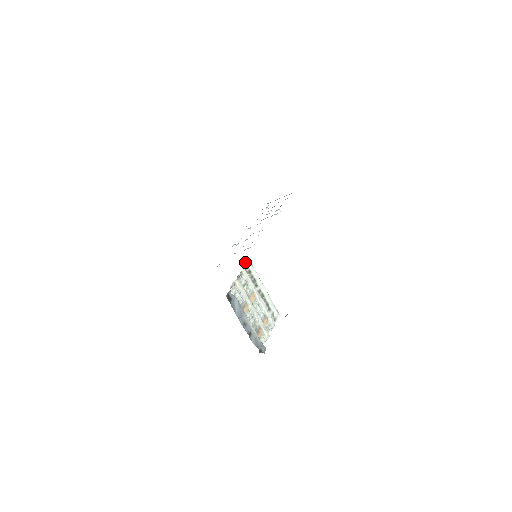
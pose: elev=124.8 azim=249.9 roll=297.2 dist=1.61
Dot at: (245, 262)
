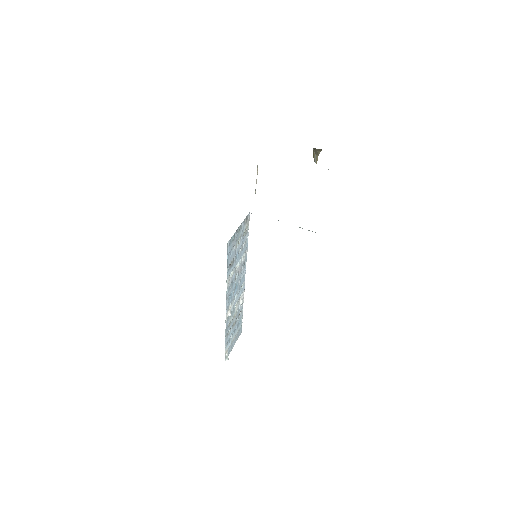
Dot at: occluded
